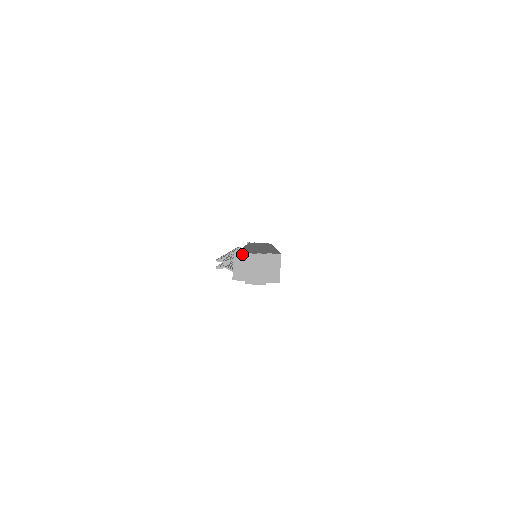
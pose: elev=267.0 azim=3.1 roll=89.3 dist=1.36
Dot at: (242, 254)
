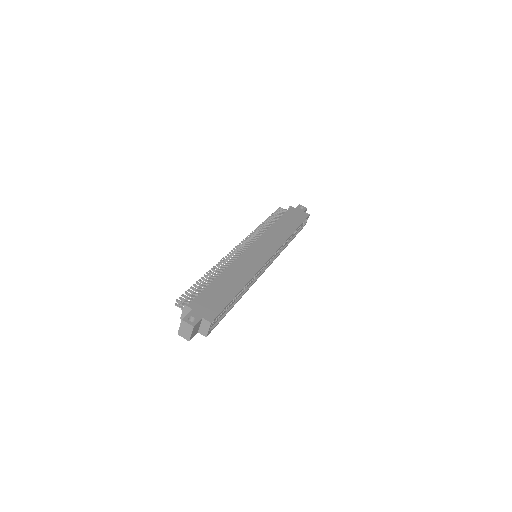
Dot at: (189, 309)
